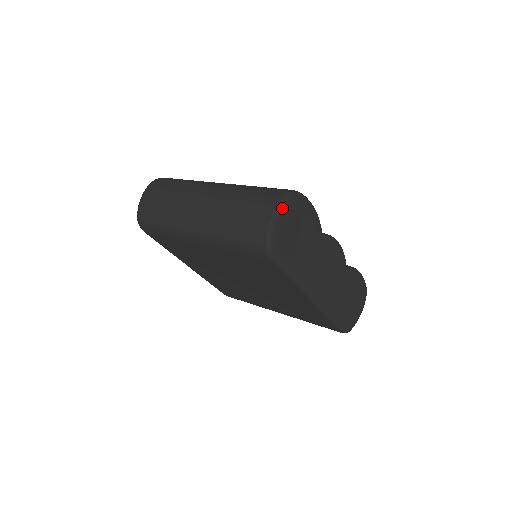
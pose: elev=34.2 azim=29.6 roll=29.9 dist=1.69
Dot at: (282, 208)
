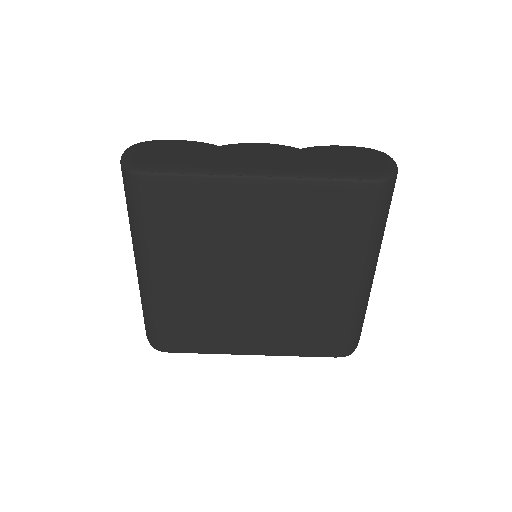
Dot at: (128, 150)
